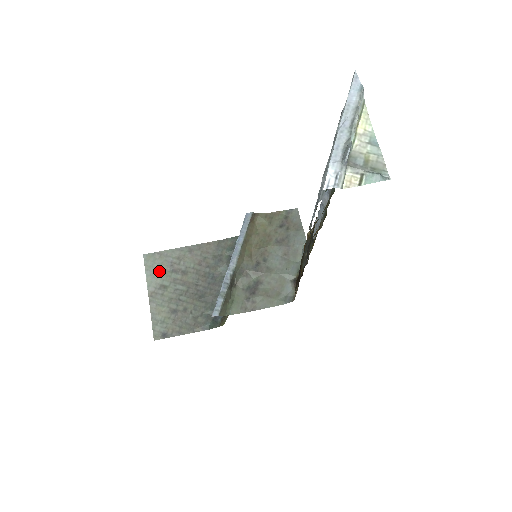
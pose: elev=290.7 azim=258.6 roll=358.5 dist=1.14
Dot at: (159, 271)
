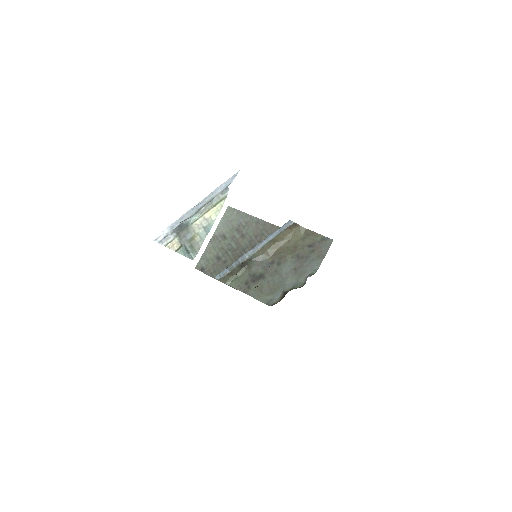
Dot at: (229, 224)
